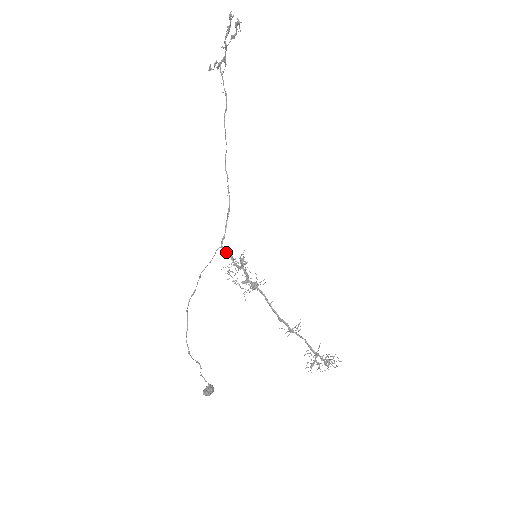
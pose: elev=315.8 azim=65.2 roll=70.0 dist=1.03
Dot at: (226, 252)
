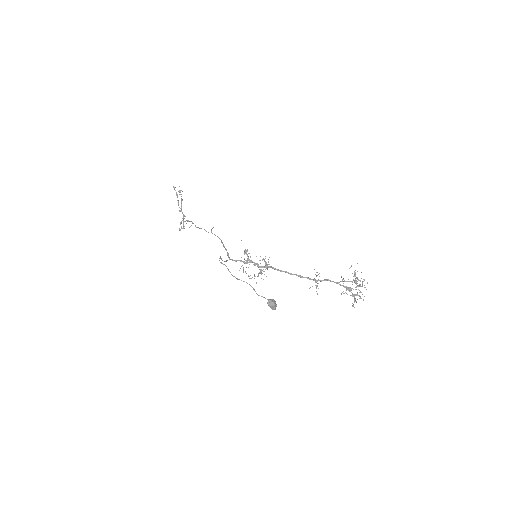
Dot at: (235, 261)
